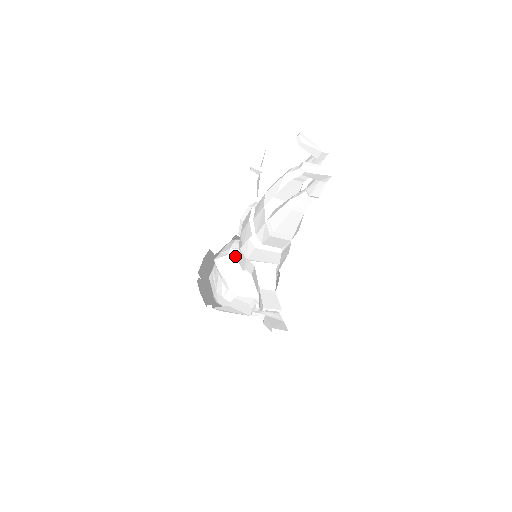
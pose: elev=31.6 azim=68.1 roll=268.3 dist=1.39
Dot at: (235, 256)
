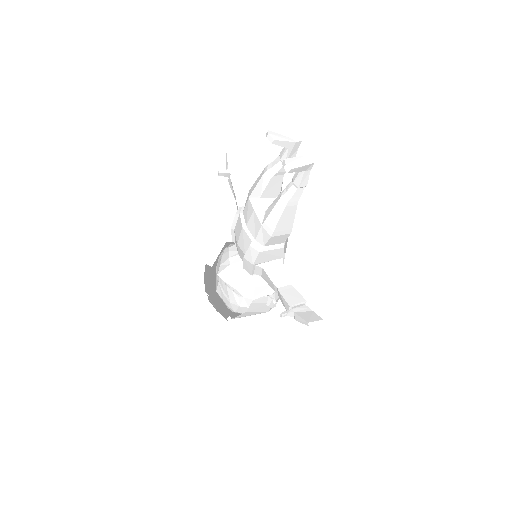
Dot at: (237, 264)
